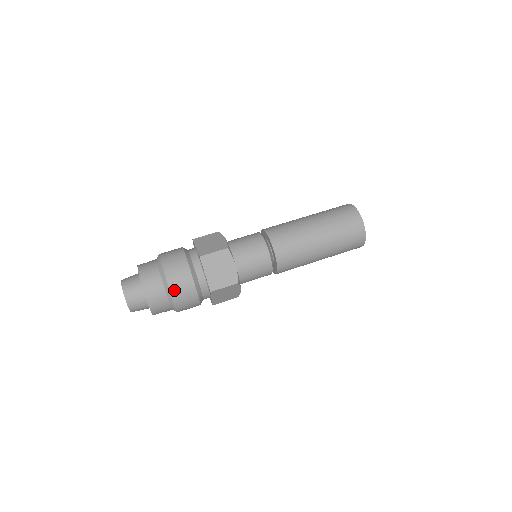
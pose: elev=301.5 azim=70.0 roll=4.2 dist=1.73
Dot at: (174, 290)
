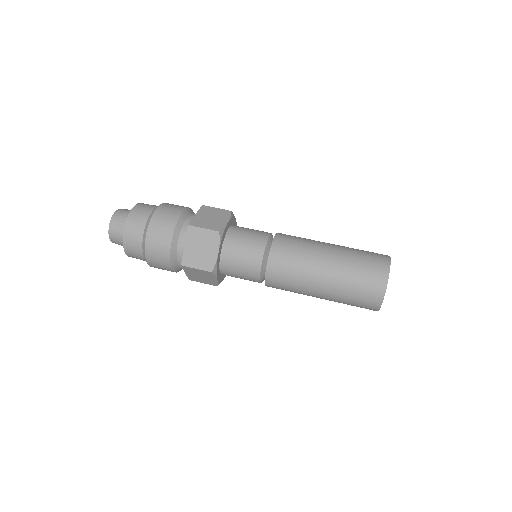
Dot at: (149, 244)
